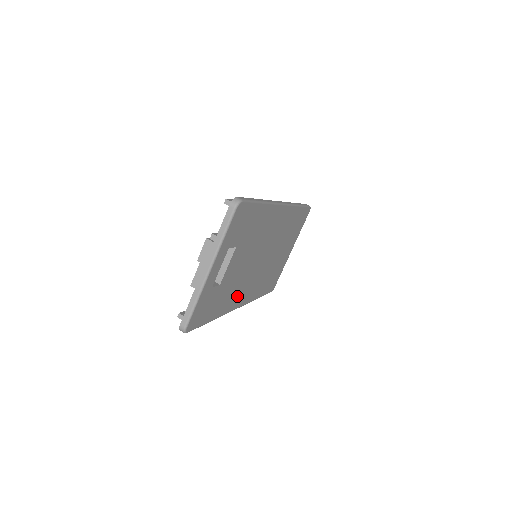
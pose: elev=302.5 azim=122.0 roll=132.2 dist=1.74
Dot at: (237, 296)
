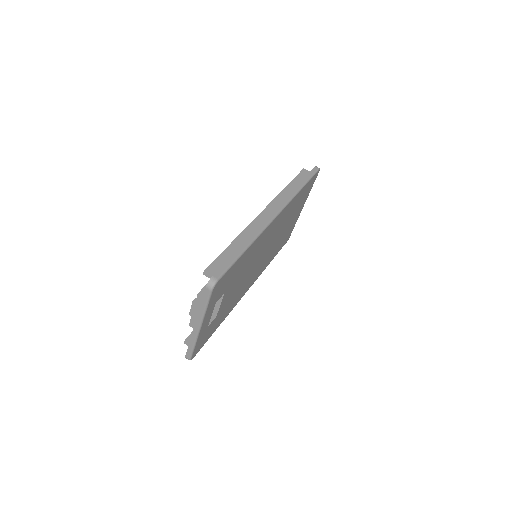
Dot at: (241, 293)
